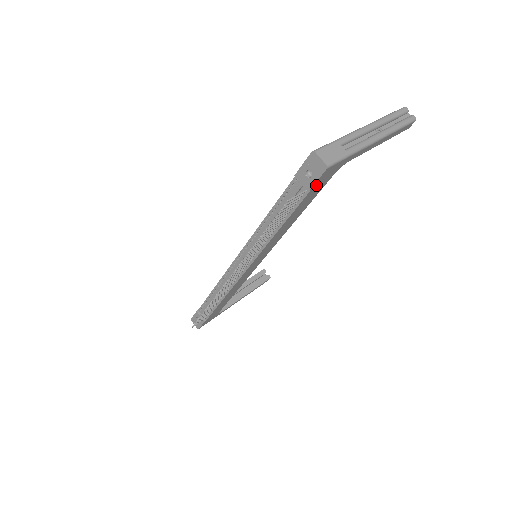
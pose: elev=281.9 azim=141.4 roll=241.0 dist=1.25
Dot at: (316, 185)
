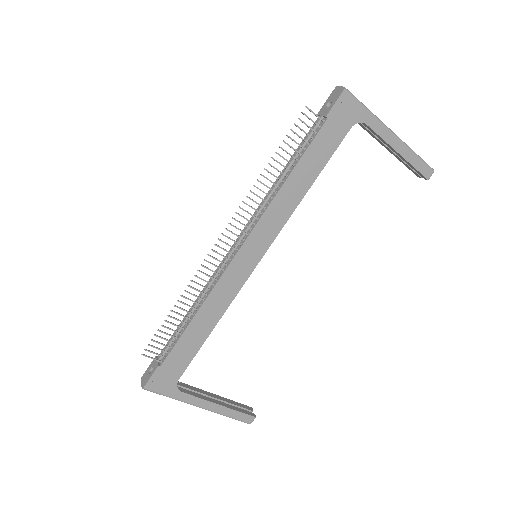
Dot at: (333, 117)
